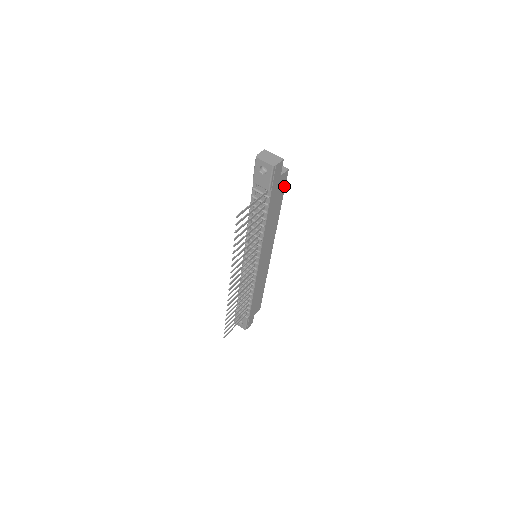
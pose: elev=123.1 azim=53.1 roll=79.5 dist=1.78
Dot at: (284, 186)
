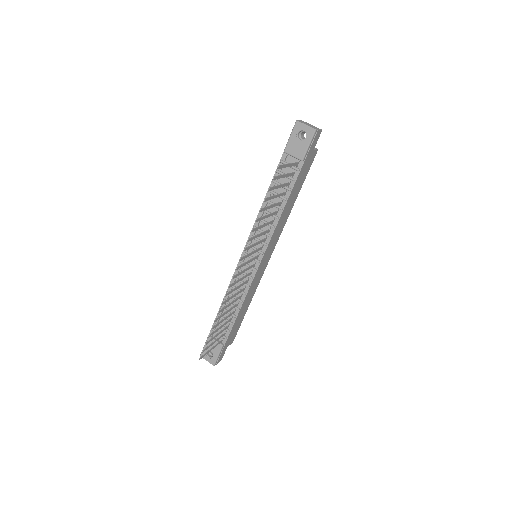
Dot at: (308, 169)
